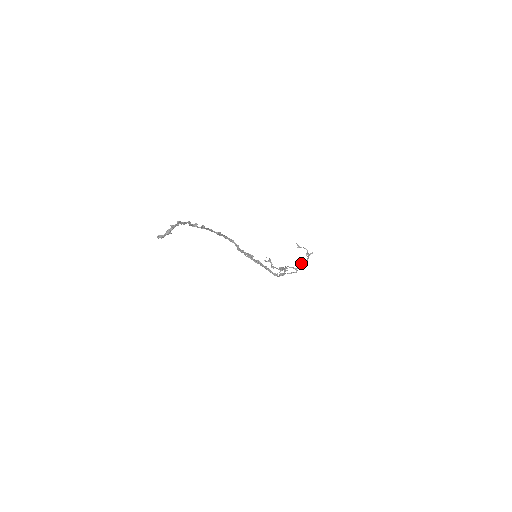
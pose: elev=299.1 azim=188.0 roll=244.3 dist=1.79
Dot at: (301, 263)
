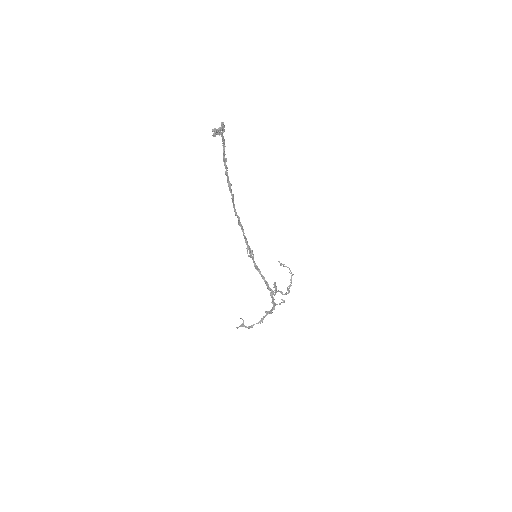
Dot at: (287, 288)
